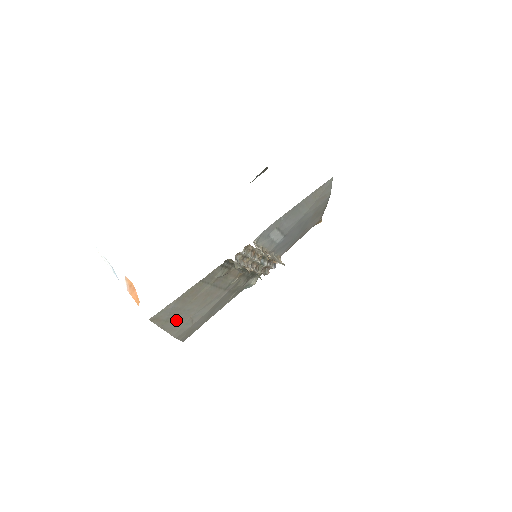
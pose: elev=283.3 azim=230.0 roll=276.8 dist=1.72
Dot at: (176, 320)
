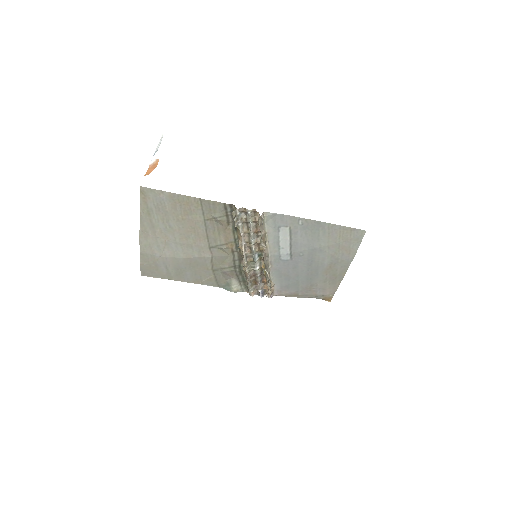
Dot at: (155, 224)
